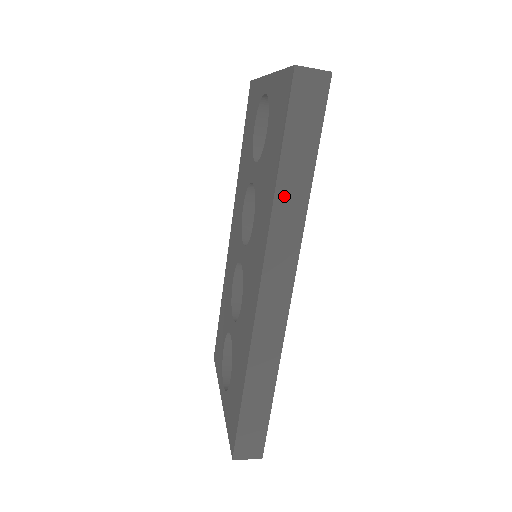
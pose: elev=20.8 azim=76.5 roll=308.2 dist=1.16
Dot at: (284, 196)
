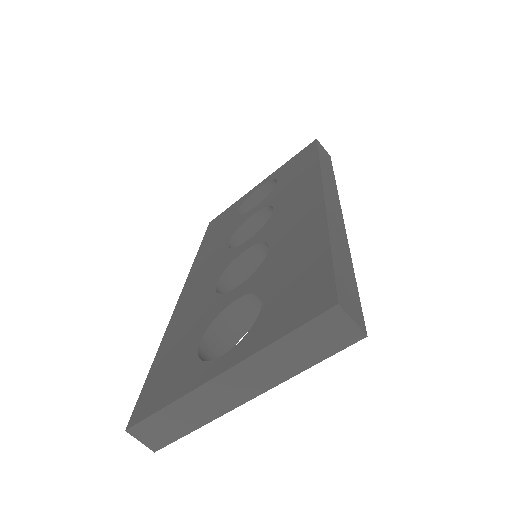
Dot at: (324, 168)
